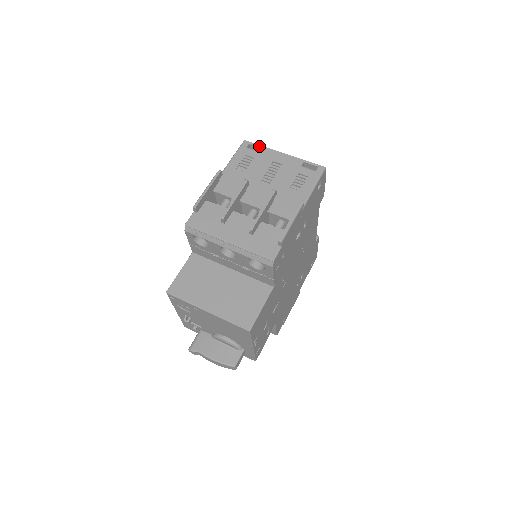
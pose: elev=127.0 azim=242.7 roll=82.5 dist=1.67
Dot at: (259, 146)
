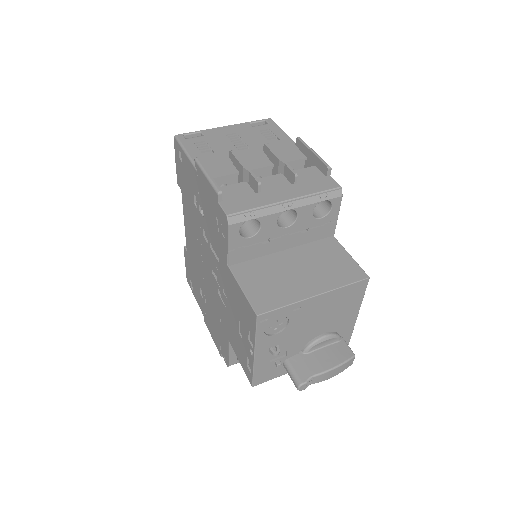
Dot at: (196, 132)
